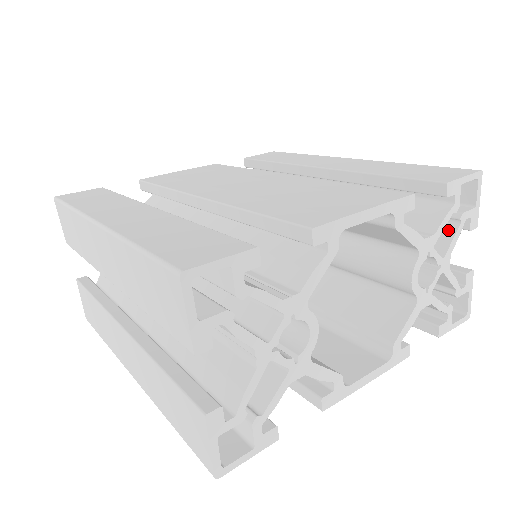
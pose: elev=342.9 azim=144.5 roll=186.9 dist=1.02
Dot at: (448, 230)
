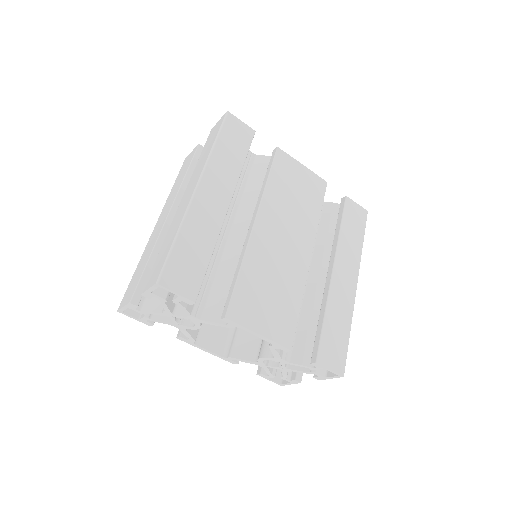
Dot at: occluded
